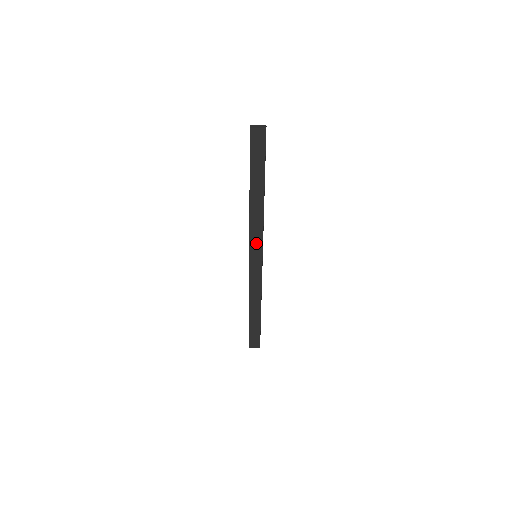
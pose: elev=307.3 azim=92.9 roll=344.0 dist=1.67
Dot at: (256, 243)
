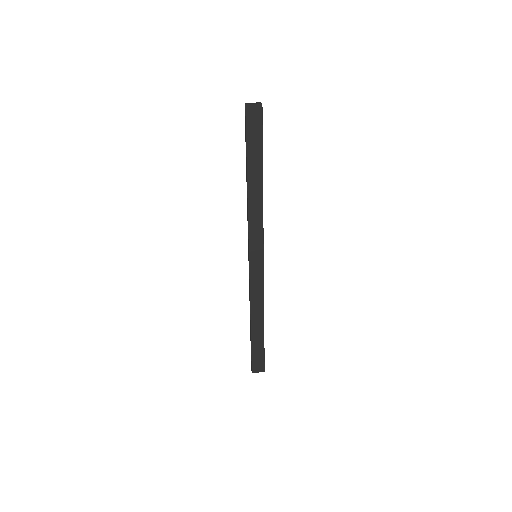
Dot at: (256, 239)
